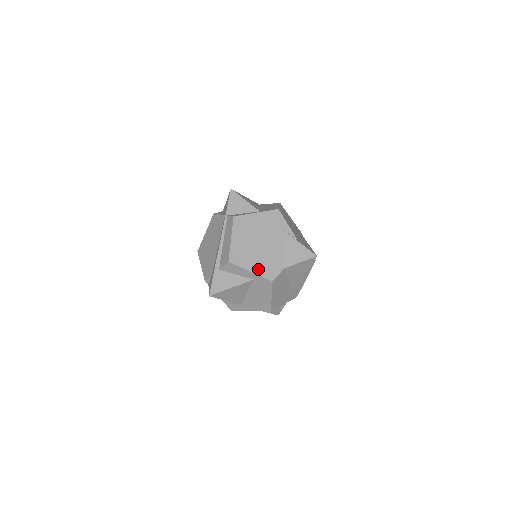
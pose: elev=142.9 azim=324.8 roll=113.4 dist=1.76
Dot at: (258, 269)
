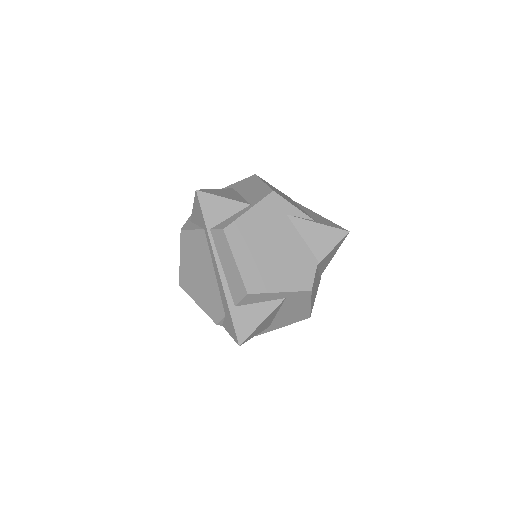
Dot at: (288, 284)
